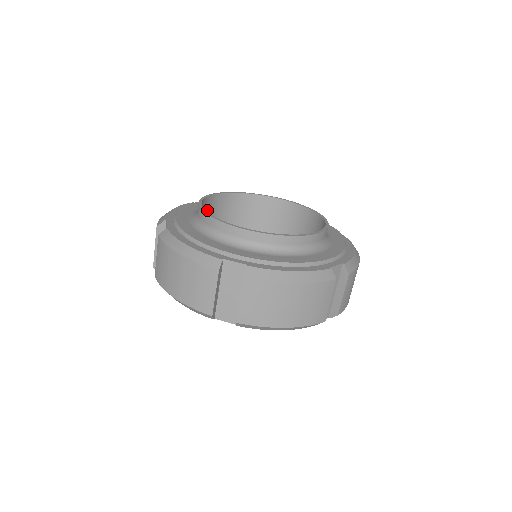
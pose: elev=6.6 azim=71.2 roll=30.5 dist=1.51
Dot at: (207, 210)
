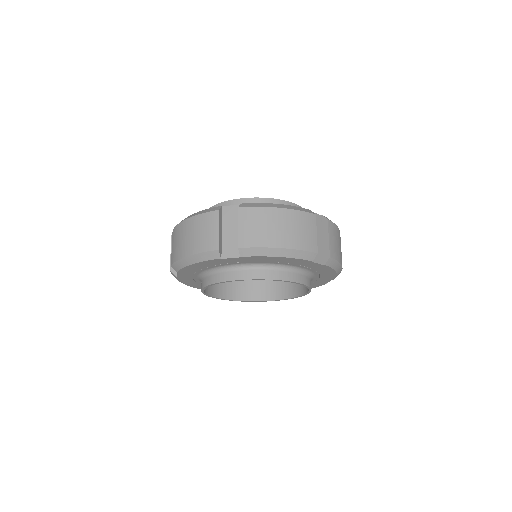
Dot at: occluded
